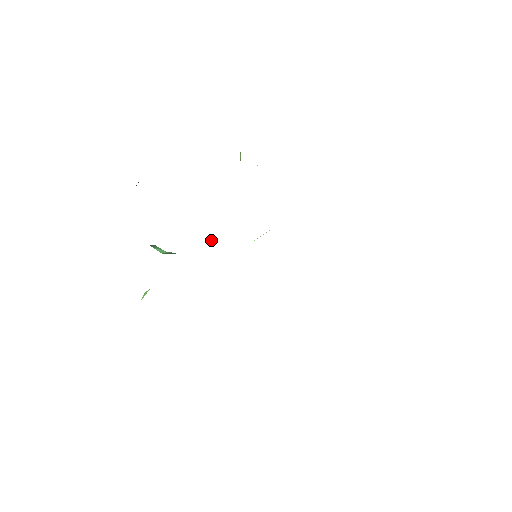
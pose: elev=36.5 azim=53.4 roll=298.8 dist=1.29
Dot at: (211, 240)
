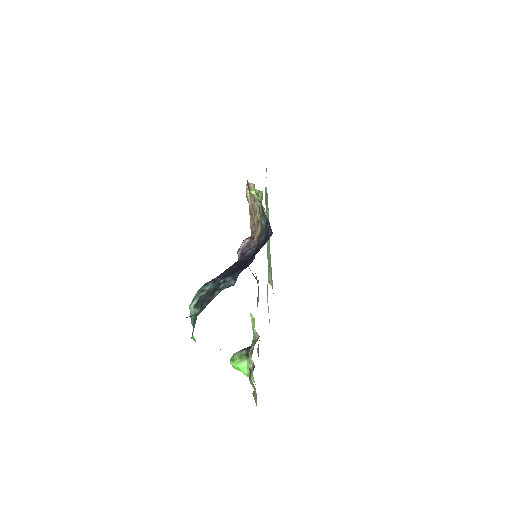
Dot at: (258, 282)
